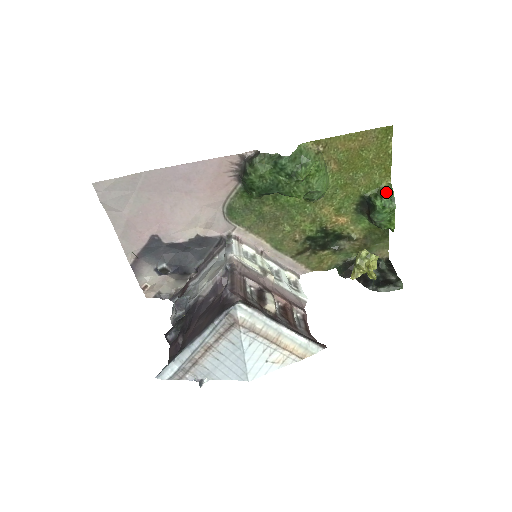
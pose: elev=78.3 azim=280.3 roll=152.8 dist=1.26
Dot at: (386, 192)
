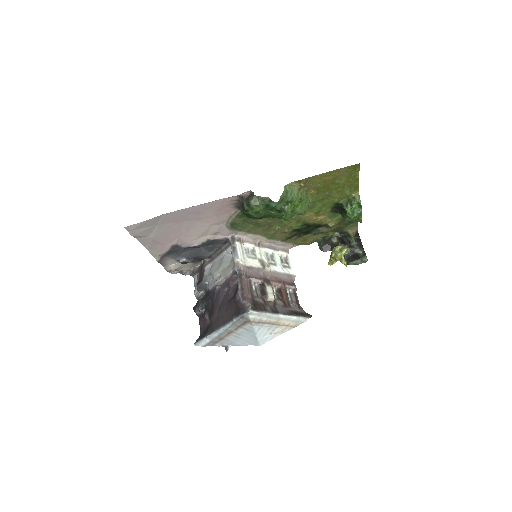
Dot at: (355, 202)
